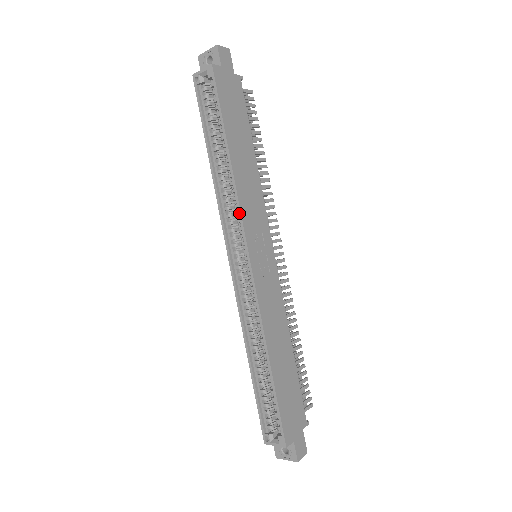
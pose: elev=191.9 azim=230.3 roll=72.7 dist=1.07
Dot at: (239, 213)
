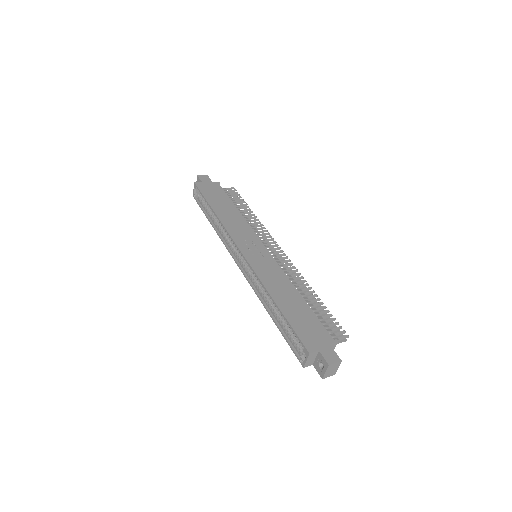
Dot at: (228, 234)
